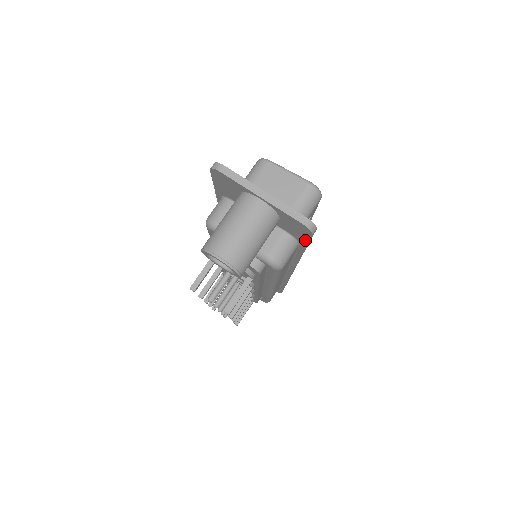
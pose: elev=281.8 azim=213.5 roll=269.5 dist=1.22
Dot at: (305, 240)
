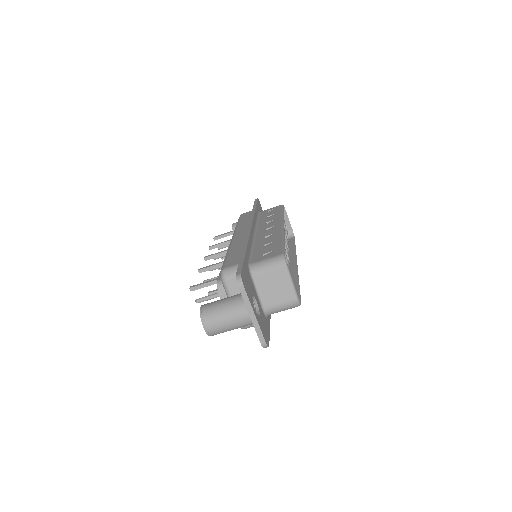
Dot at: occluded
